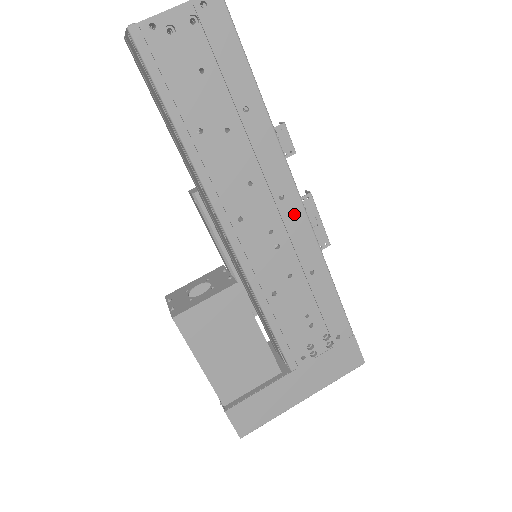
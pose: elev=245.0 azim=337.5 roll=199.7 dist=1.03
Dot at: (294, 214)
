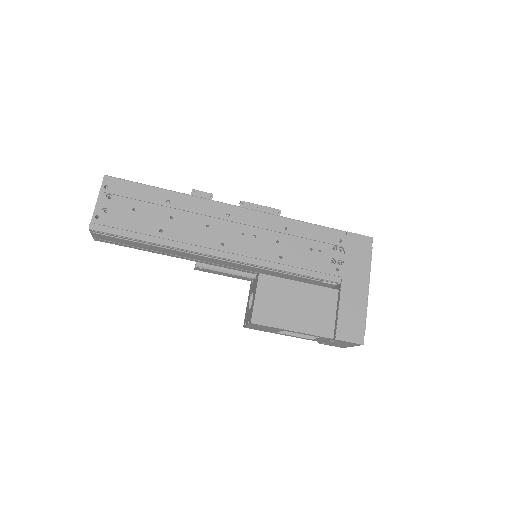
Dot at: (242, 215)
